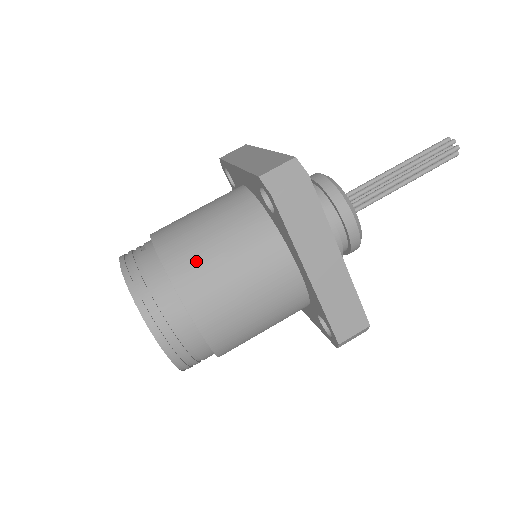
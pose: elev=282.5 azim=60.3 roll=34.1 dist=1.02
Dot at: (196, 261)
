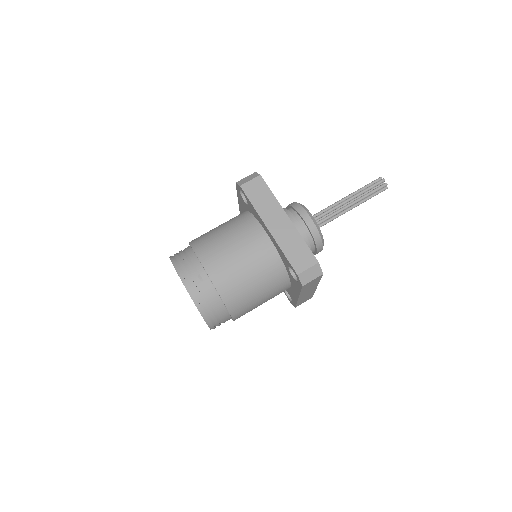
Dot at: (241, 295)
